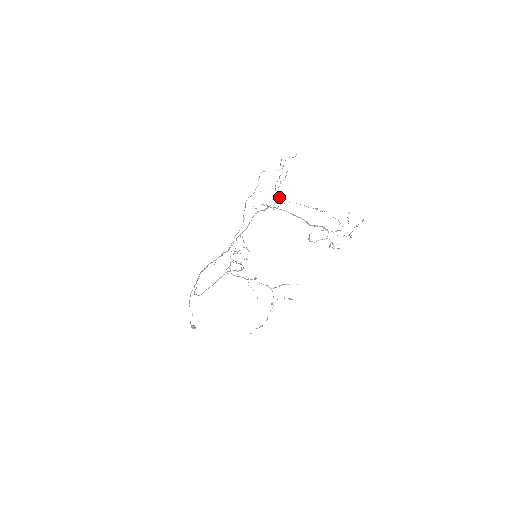
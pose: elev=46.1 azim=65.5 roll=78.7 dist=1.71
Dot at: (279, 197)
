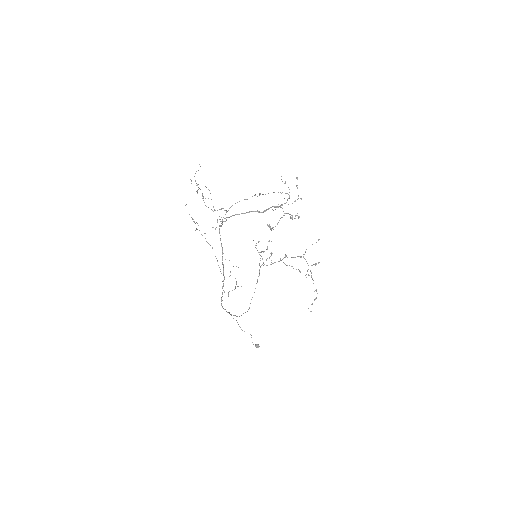
Dot at: occluded
